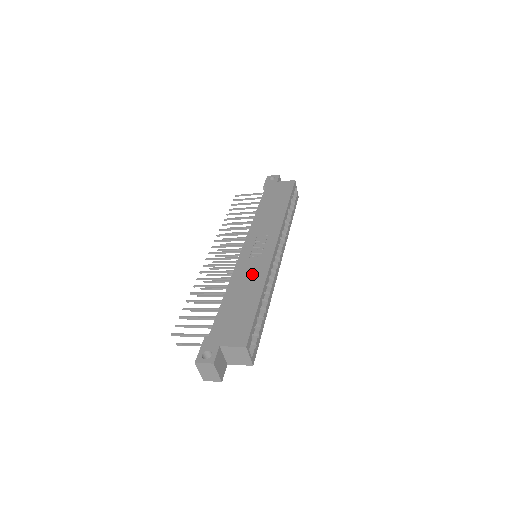
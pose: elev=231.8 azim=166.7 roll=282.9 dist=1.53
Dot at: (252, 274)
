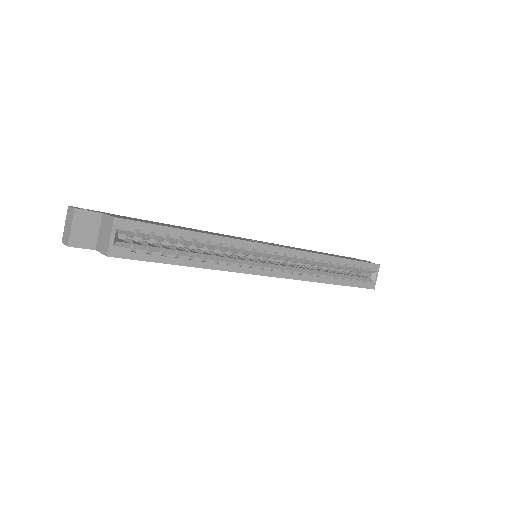
Dot at: (222, 235)
